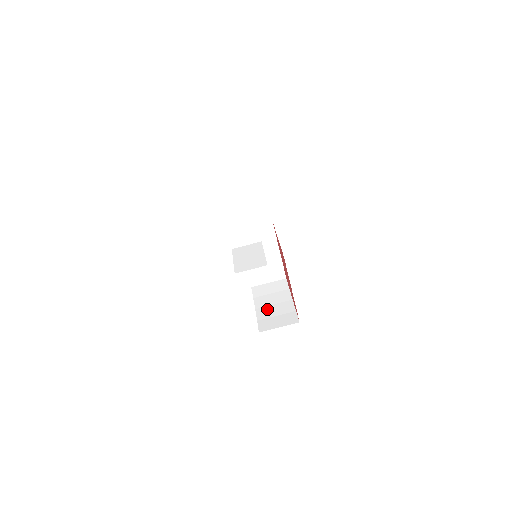
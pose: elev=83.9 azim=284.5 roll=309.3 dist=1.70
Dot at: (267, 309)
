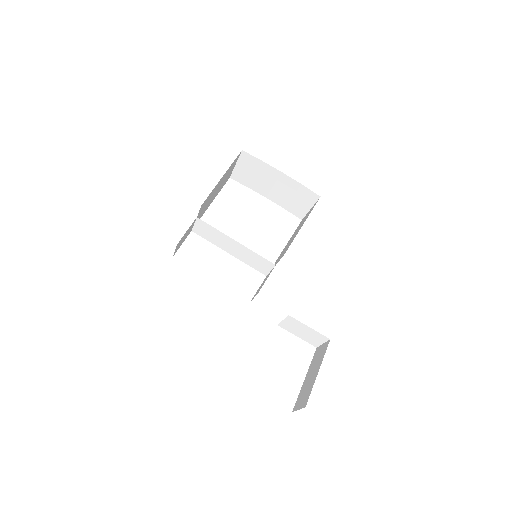
Dot at: (276, 194)
